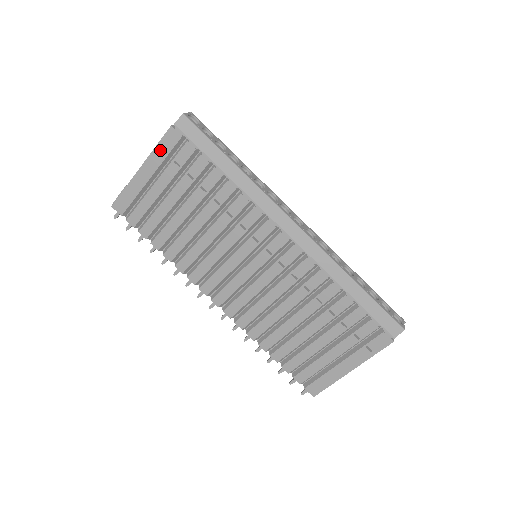
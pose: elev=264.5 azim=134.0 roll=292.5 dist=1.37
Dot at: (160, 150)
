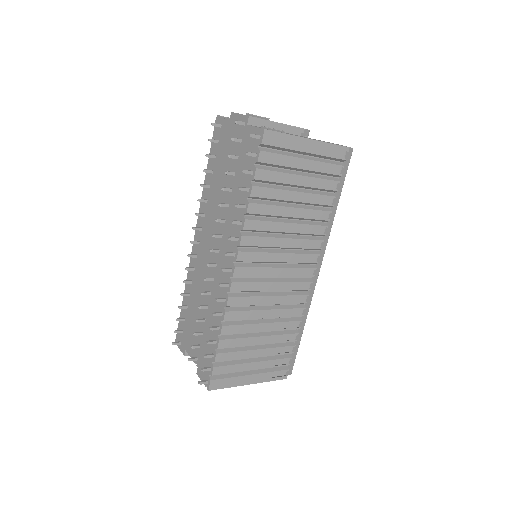
Dot at: (330, 149)
